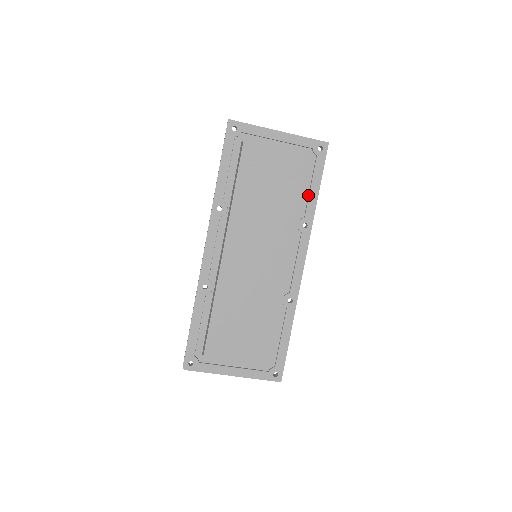
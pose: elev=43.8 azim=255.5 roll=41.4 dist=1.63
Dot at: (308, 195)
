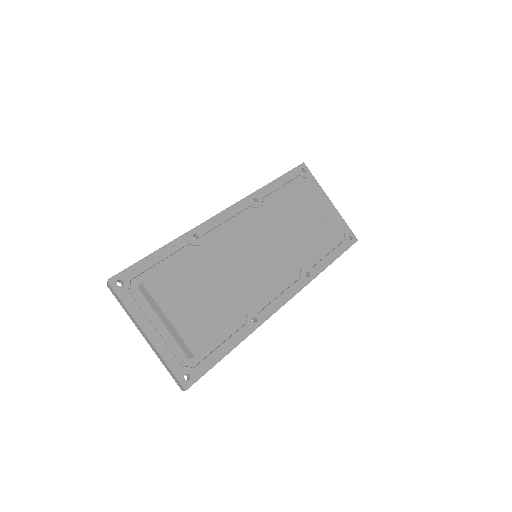
Dot at: (323, 257)
